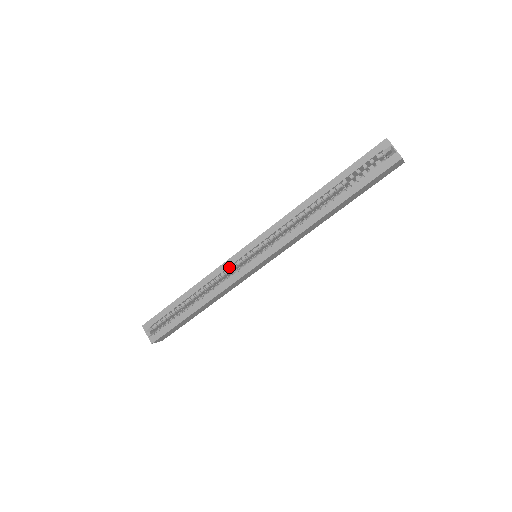
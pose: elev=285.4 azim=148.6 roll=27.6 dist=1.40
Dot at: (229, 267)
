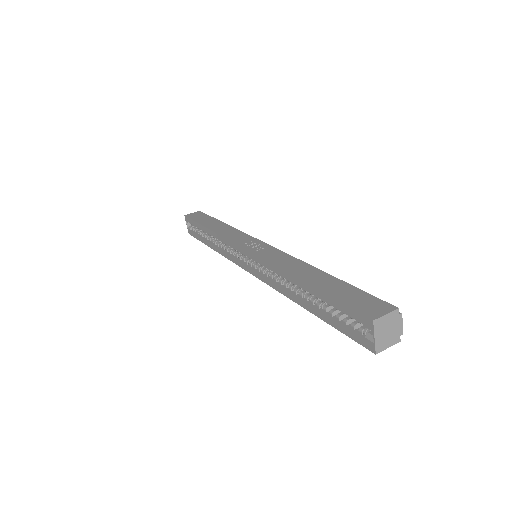
Dot at: occluded
